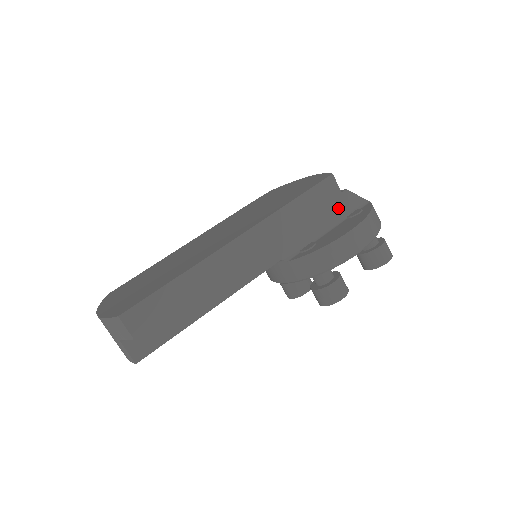
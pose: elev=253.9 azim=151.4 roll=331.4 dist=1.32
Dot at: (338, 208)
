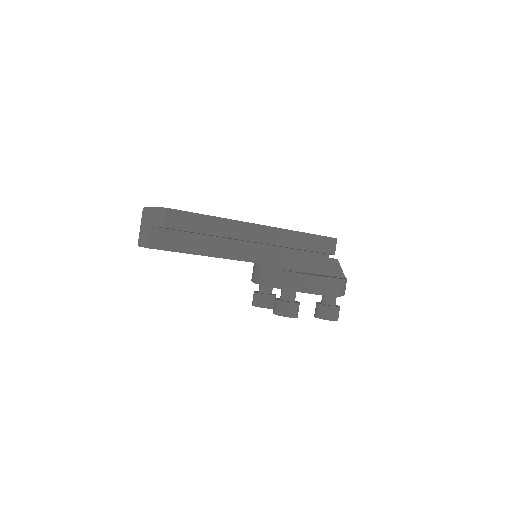
Dot at: (325, 266)
